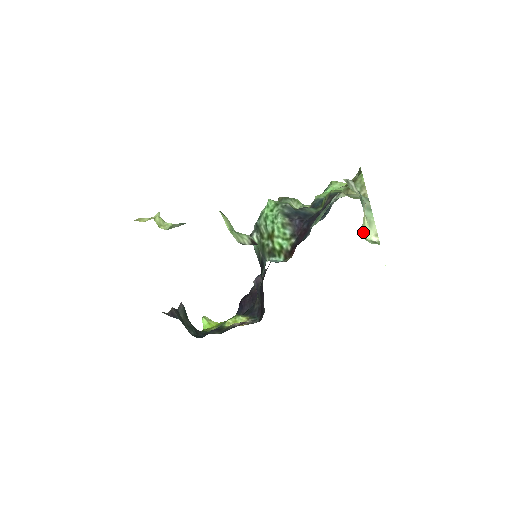
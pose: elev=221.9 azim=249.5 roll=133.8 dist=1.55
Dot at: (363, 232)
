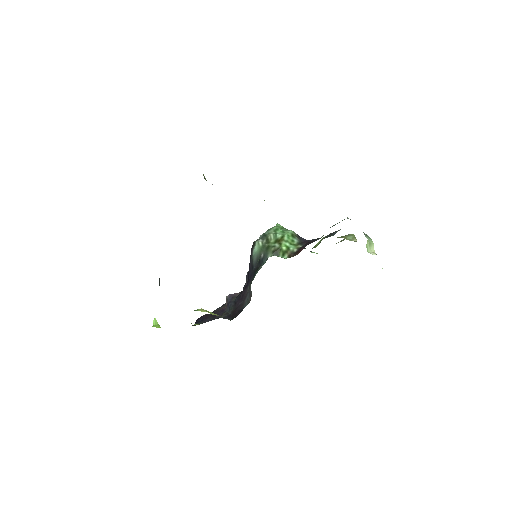
Dot at: (366, 246)
